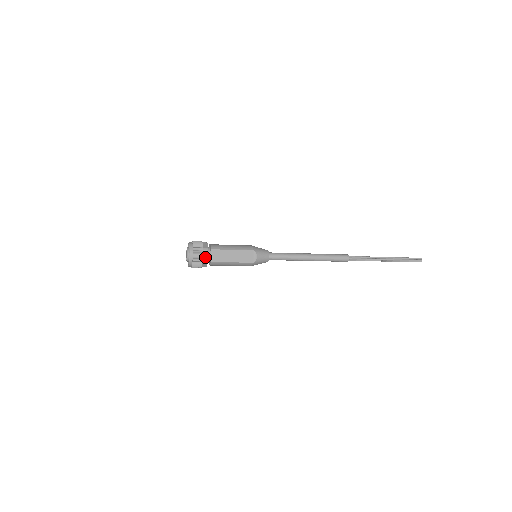
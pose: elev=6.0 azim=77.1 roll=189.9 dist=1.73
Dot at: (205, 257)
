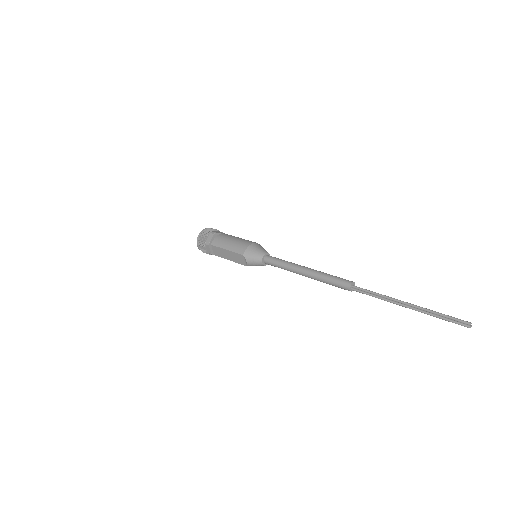
Dot at: (208, 250)
